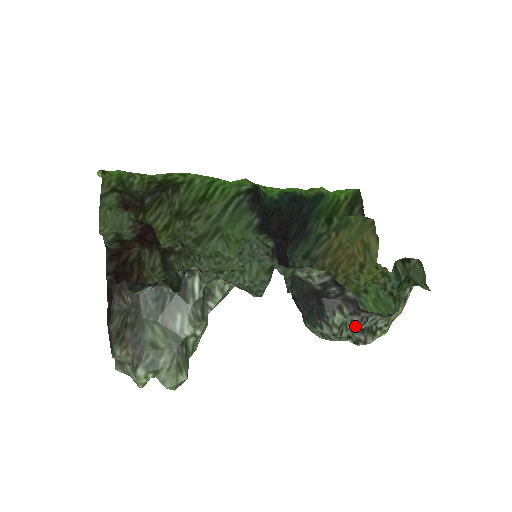
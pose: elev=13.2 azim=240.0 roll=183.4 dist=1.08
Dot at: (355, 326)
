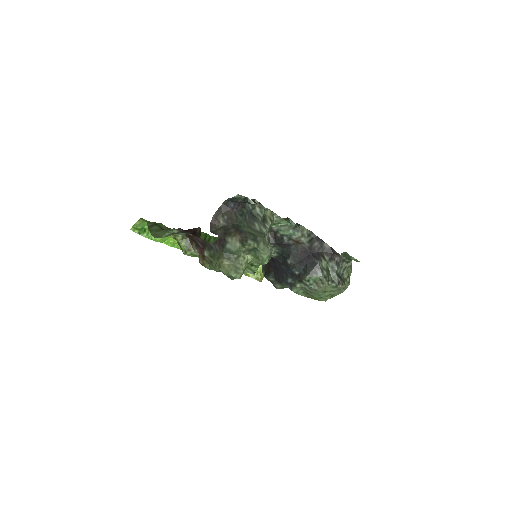
Dot at: (334, 270)
